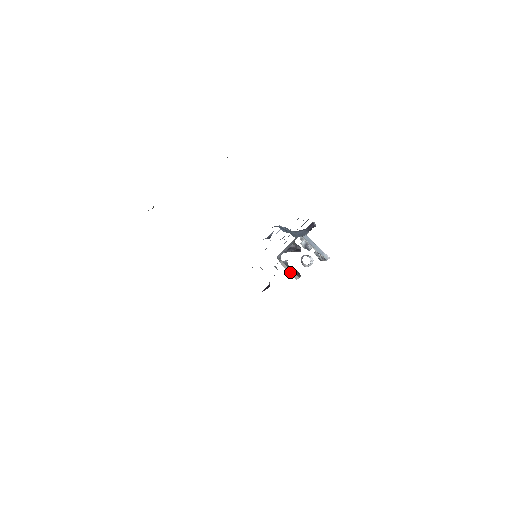
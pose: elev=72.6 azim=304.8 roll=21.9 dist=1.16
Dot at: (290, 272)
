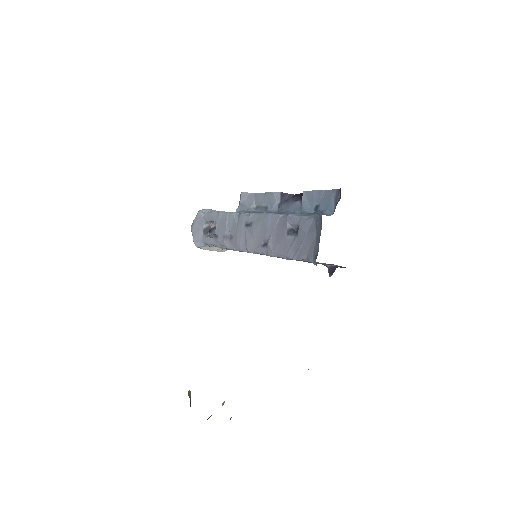
Dot at: (216, 250)
